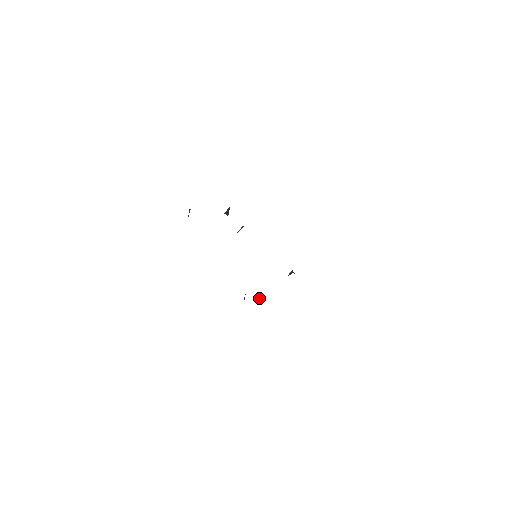
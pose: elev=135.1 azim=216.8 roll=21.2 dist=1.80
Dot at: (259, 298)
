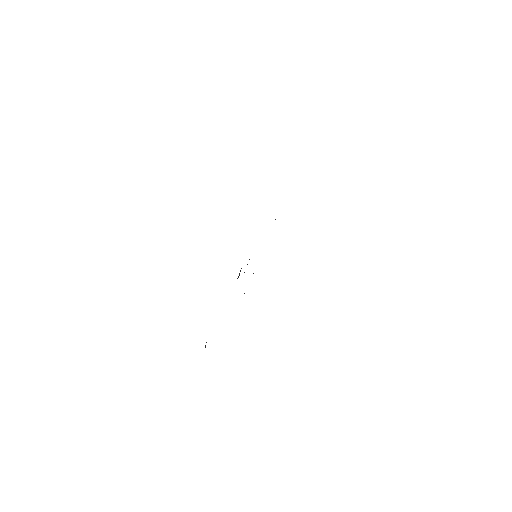
Dot at: occluded
